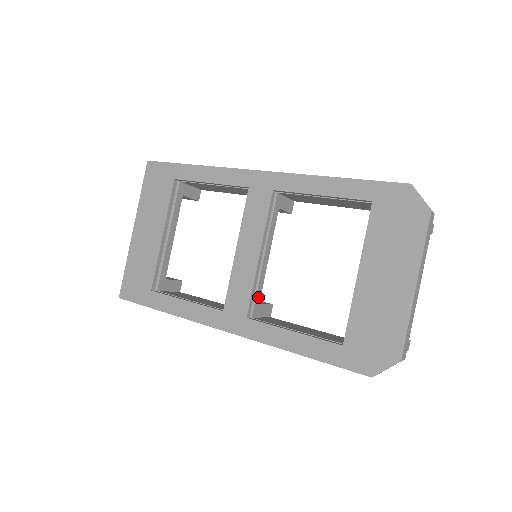
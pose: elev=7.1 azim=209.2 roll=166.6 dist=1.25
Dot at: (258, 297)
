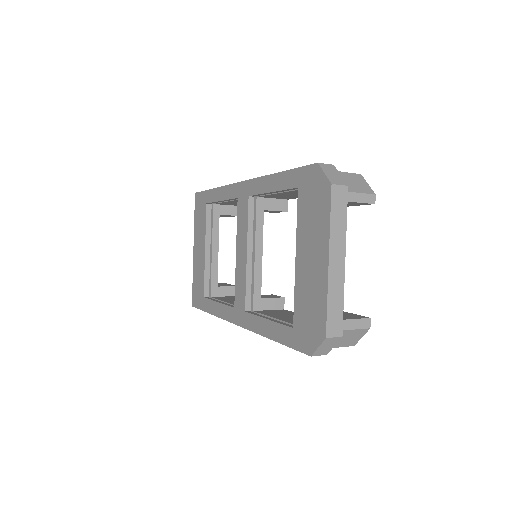
Dot at: (257, 292)
